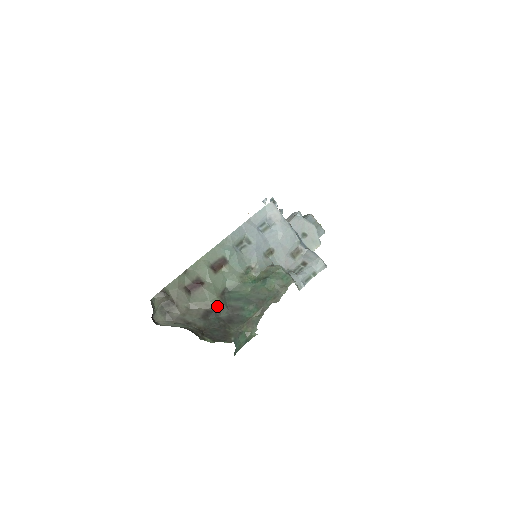
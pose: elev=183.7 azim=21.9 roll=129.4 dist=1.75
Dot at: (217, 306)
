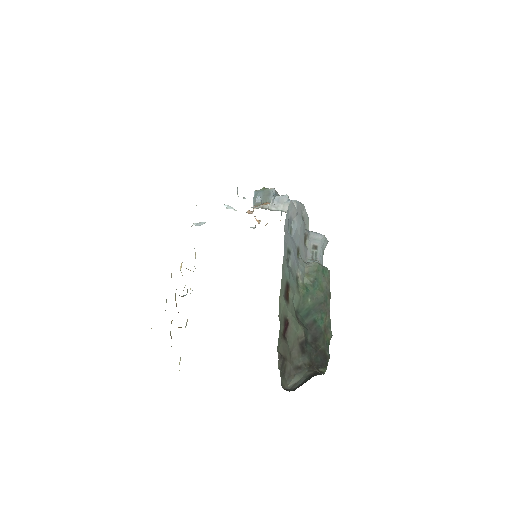
Dot at: (304, 334)
